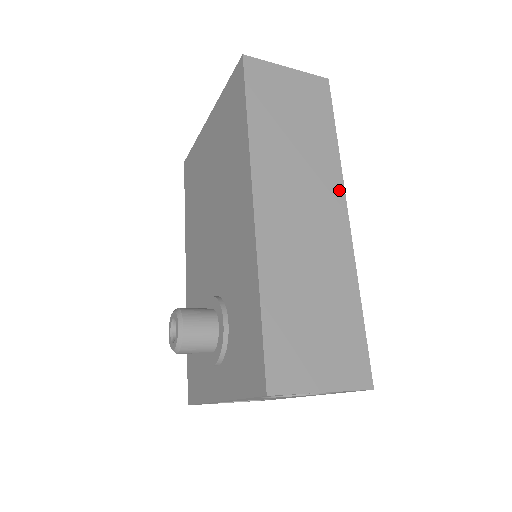
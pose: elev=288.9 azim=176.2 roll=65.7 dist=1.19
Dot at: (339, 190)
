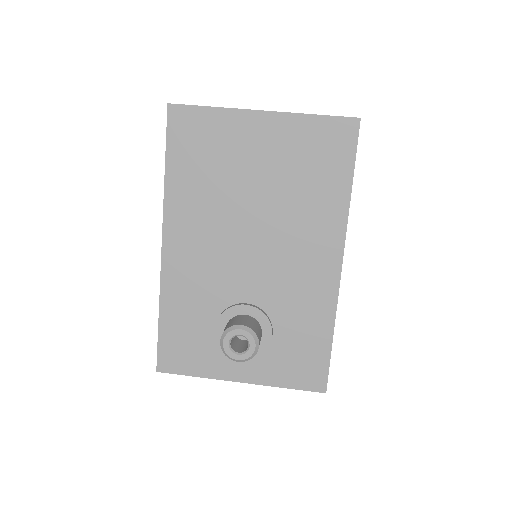
Dot at: occluded
